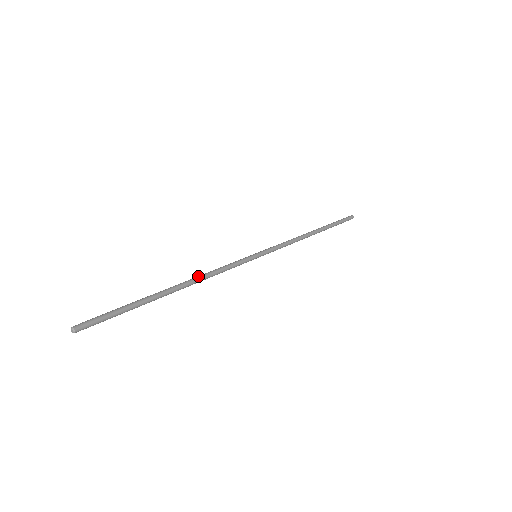
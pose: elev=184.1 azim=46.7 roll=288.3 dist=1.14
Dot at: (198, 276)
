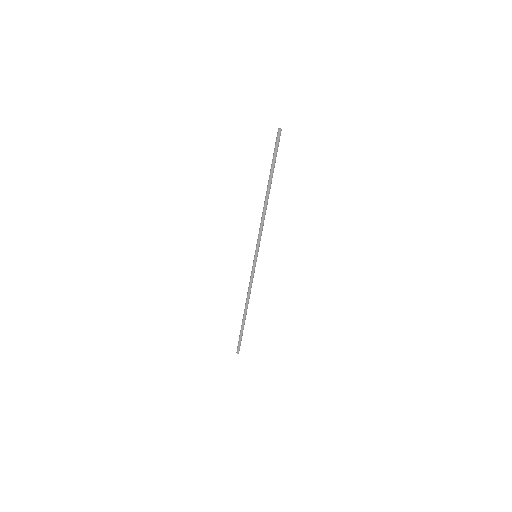
Dot at: (265, 209)
